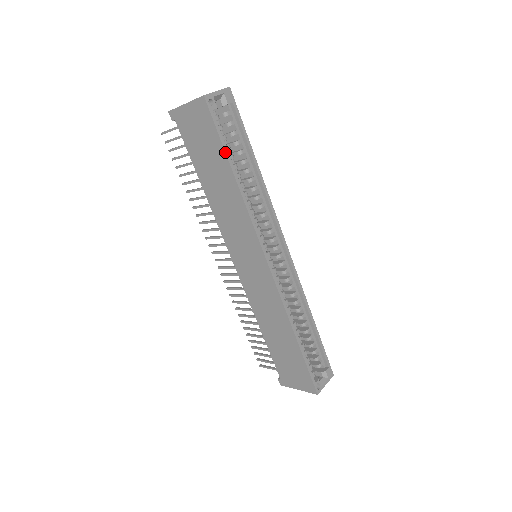
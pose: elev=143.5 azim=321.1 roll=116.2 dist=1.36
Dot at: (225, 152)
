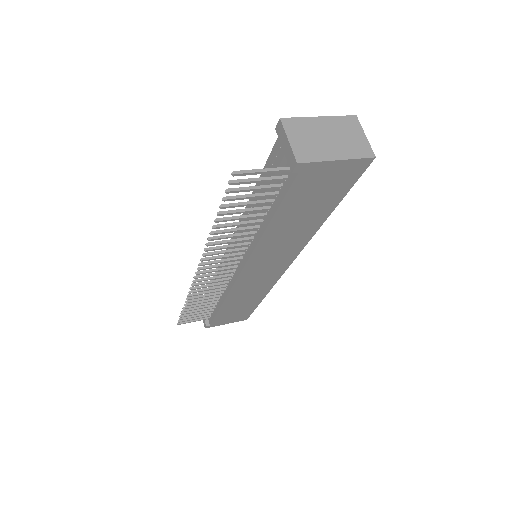
Dot at: occluded
